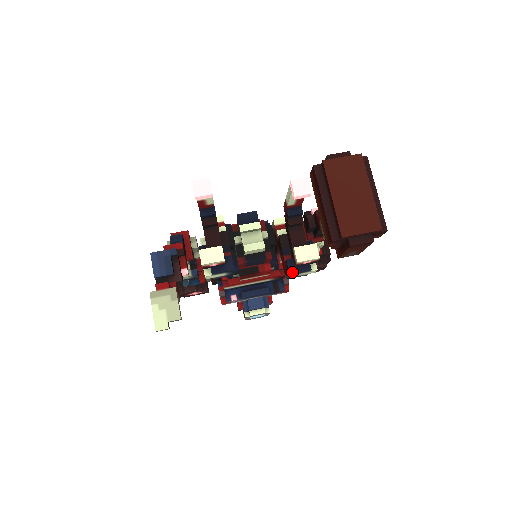
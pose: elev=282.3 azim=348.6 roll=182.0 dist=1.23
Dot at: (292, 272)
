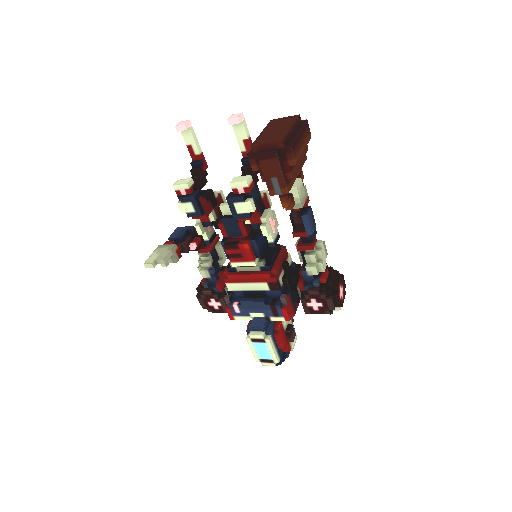
Dot at: (228, 197)
